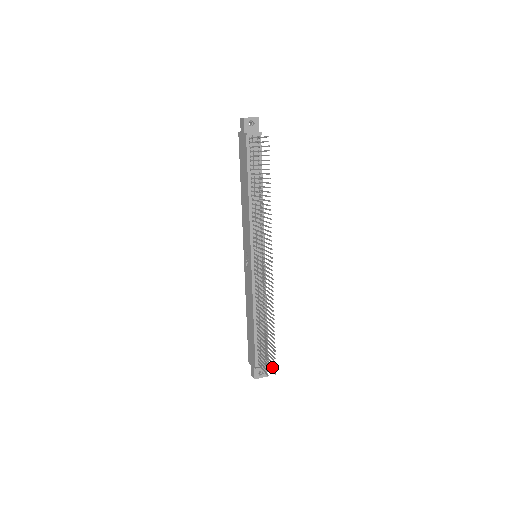
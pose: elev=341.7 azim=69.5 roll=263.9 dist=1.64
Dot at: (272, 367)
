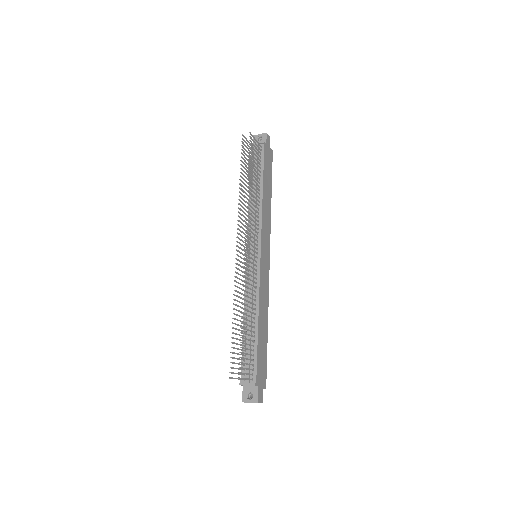
Dot at: (242, 373)
